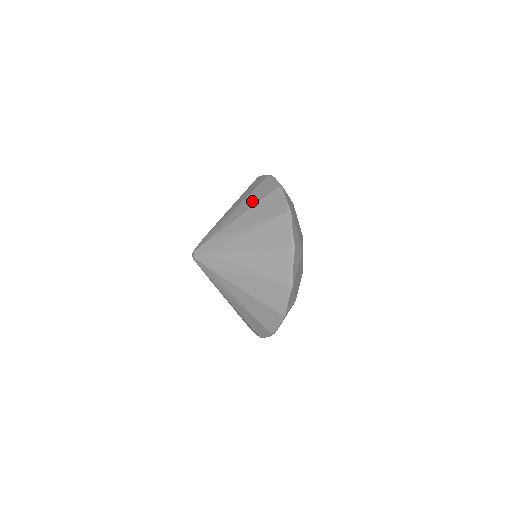
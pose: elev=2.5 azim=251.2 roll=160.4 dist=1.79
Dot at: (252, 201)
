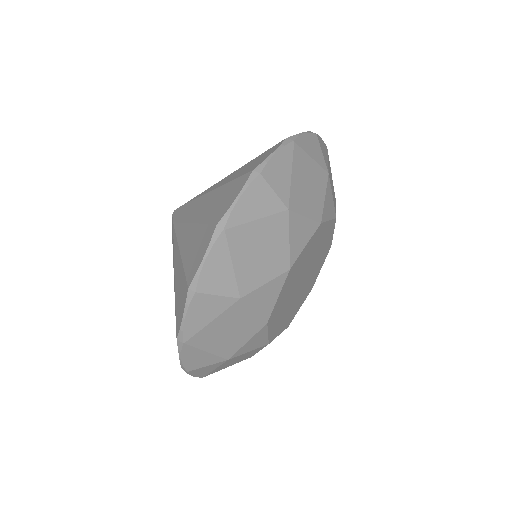
Dot at: (234, 175)
